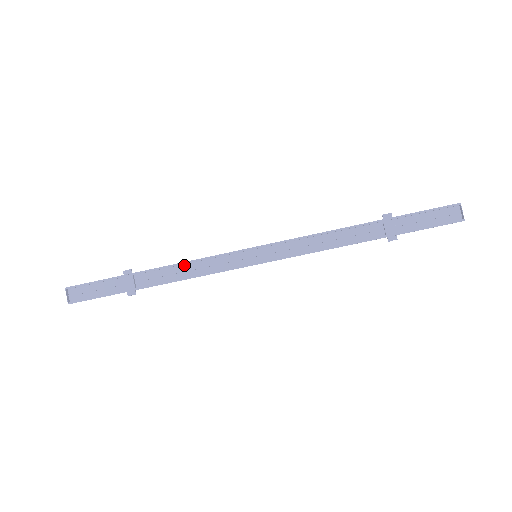
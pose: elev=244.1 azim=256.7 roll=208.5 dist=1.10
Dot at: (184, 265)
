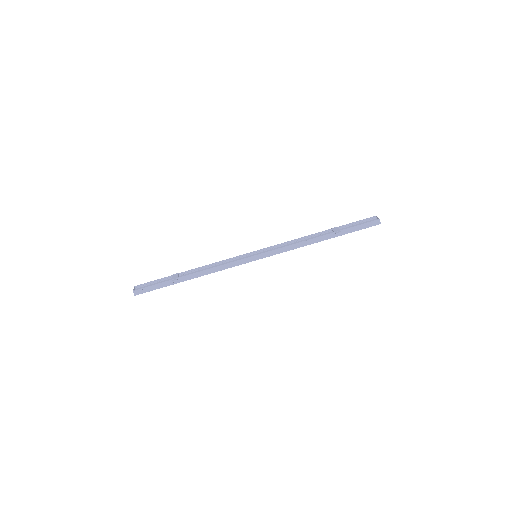
Dot at: (211, 267)
